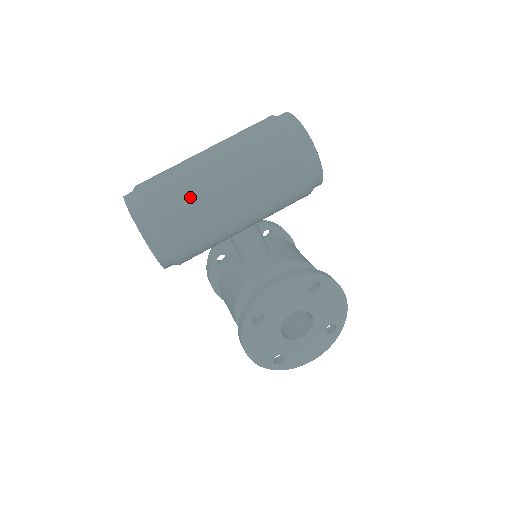
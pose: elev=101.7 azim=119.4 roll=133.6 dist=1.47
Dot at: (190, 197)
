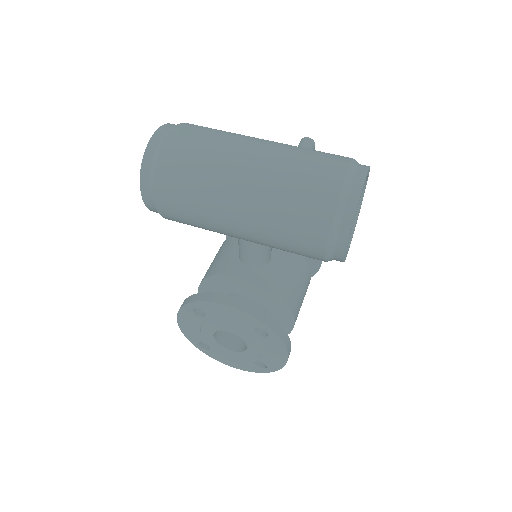
Dot at: (198, 183)
